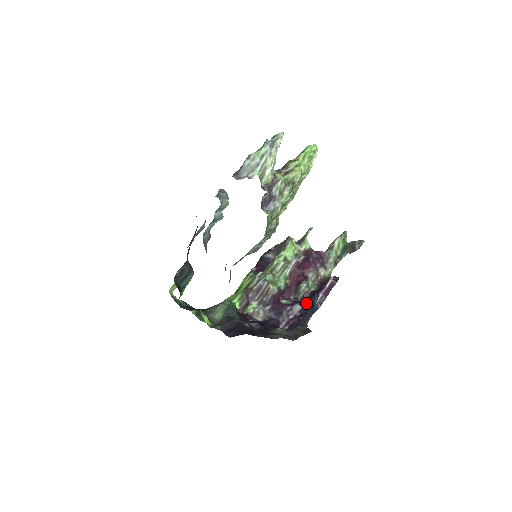
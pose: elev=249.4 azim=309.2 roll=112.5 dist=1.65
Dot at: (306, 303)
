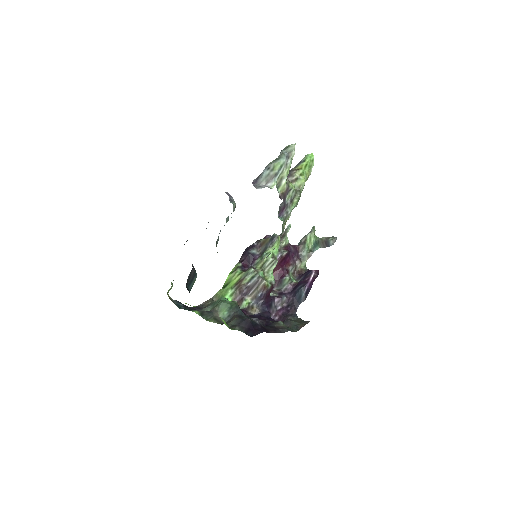
Dot at: (291, 294)
